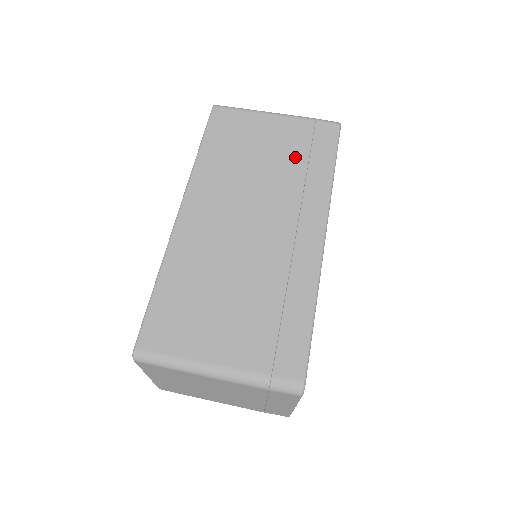
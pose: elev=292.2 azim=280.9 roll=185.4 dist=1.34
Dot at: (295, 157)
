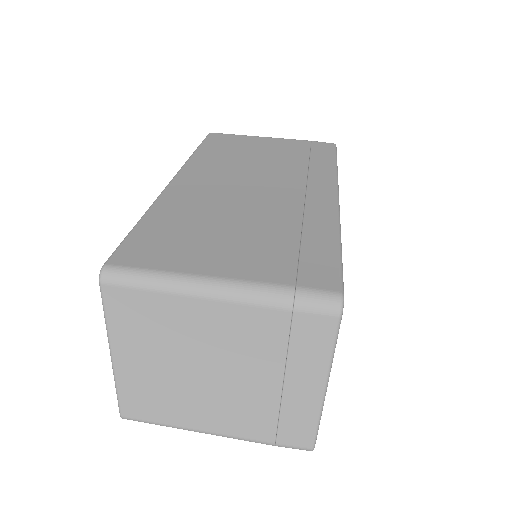
Dot at: (295, 156)
